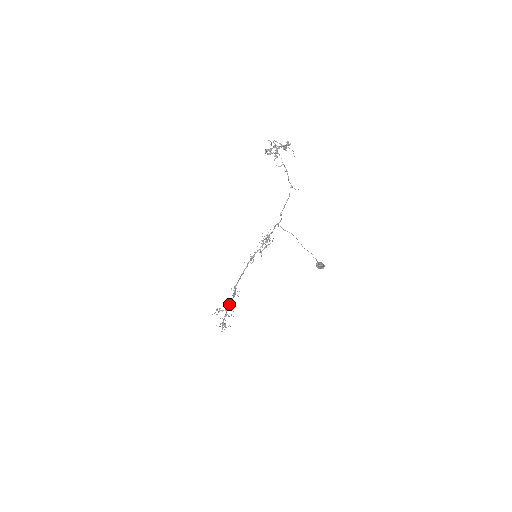
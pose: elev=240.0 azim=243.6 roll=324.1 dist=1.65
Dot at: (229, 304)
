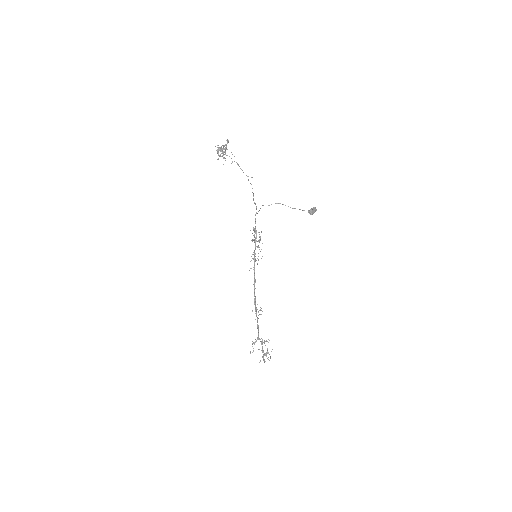
Dot at: (258, 330)
